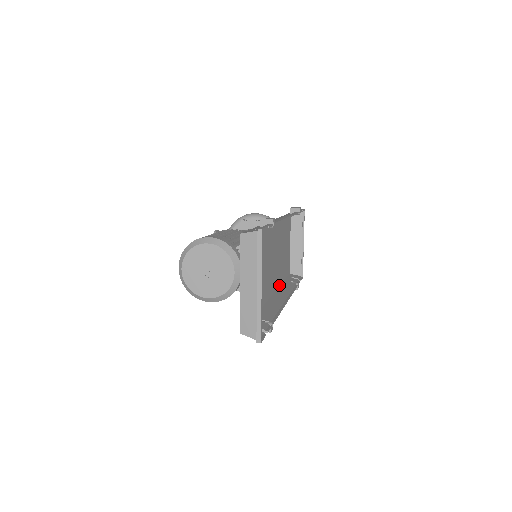
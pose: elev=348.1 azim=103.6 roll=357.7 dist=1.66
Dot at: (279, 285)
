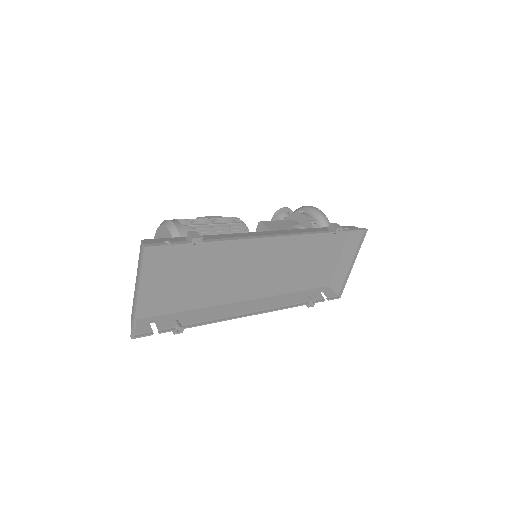
Dot at: (281, 293)
